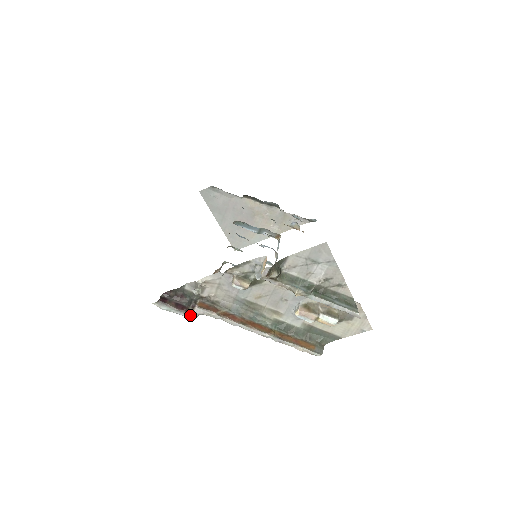
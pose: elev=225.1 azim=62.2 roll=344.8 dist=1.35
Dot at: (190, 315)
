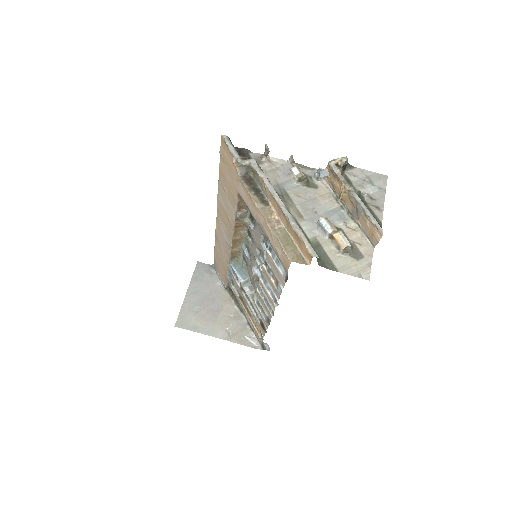
Dot at: (242, 160)
